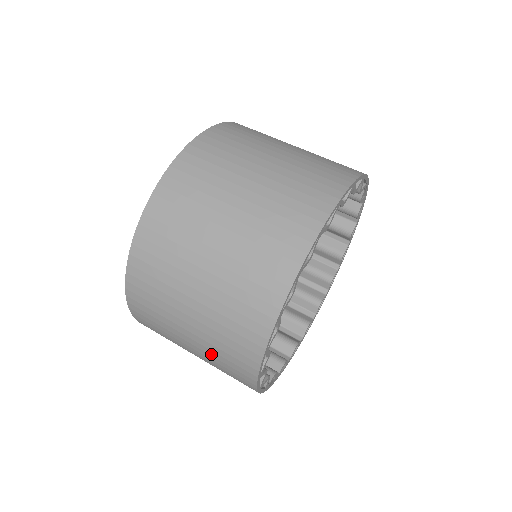
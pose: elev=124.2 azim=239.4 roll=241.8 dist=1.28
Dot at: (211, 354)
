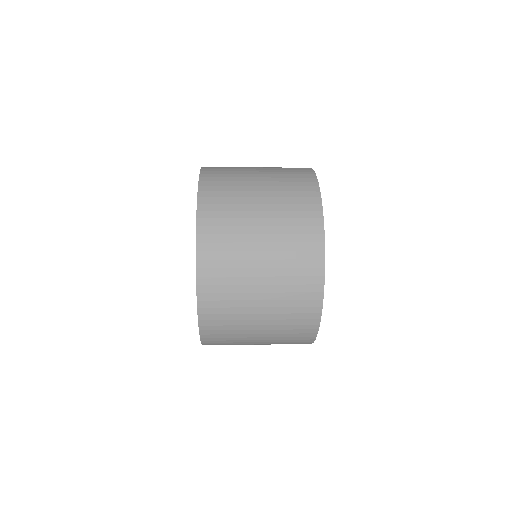
Dot at: (280, 318)
